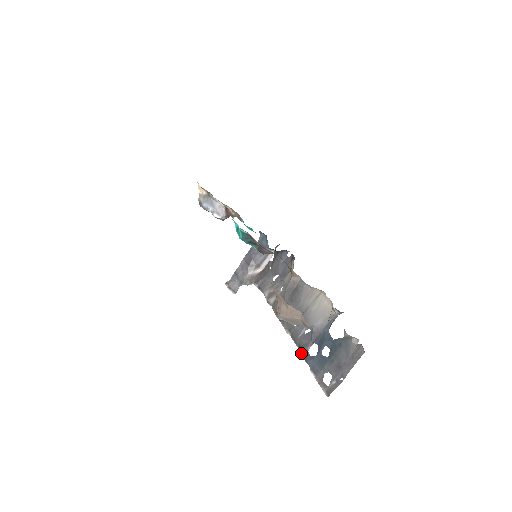
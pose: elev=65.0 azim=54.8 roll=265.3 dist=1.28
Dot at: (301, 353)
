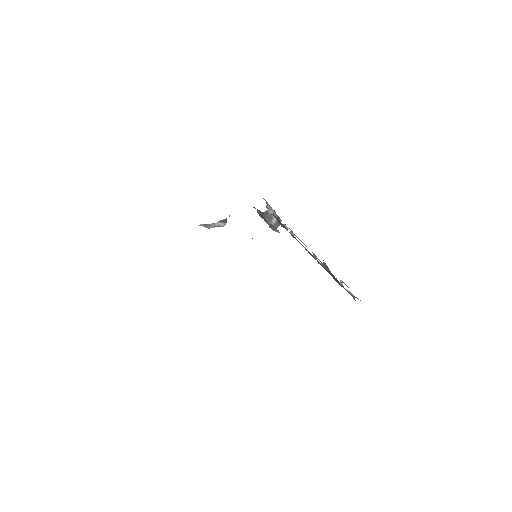
Dot at: occluded
